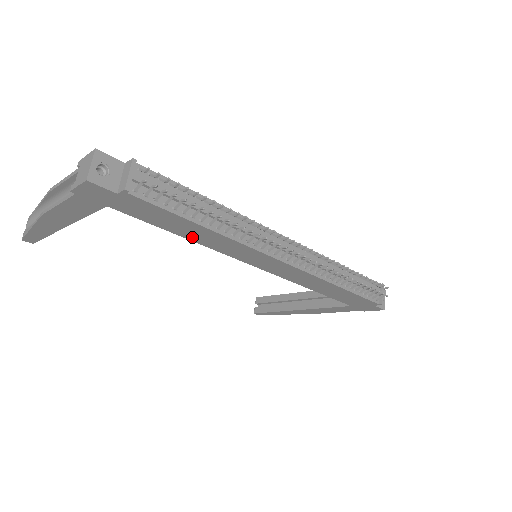
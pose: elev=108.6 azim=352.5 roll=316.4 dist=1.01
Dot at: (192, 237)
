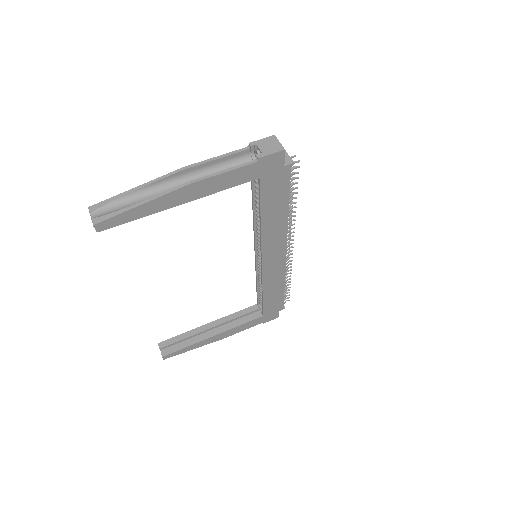
Dot at: (266, 221)
